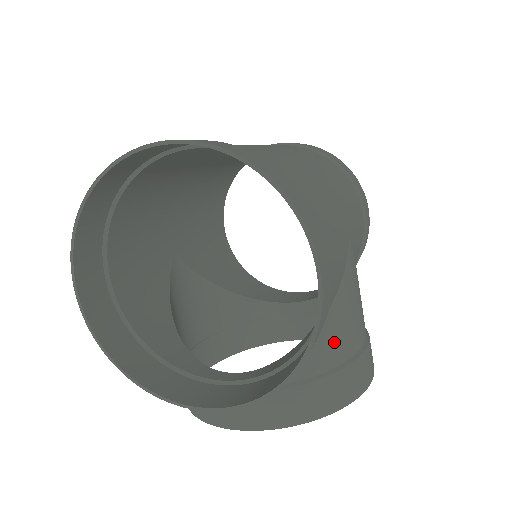
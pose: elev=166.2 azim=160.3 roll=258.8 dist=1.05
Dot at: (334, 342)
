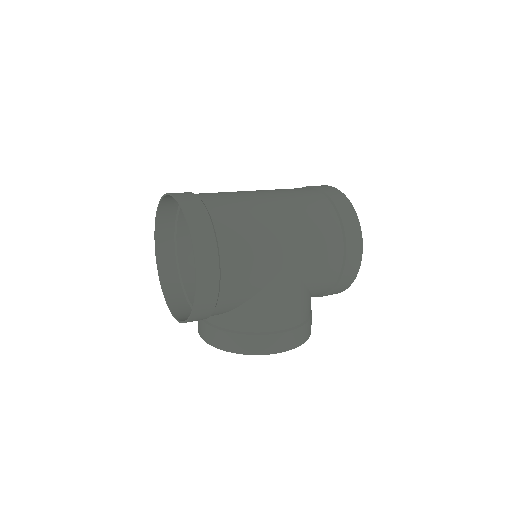
Dot at: (247, 319)
